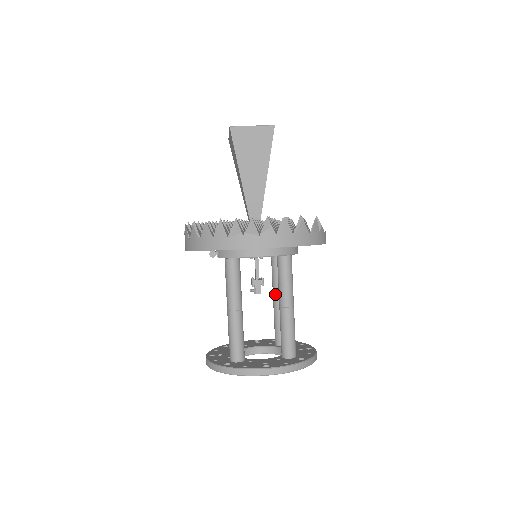
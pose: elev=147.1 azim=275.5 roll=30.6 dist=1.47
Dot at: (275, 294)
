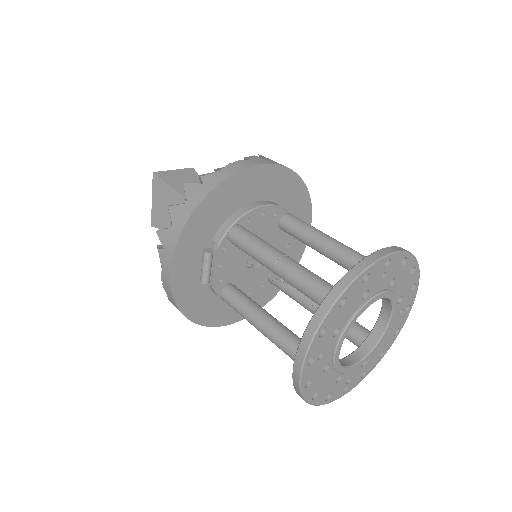
Dot at: (308, 298)
